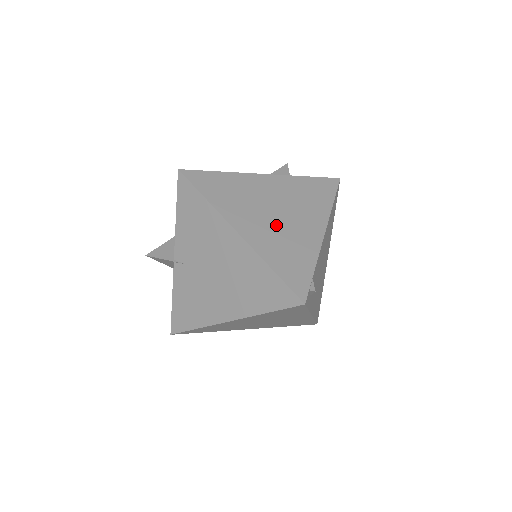
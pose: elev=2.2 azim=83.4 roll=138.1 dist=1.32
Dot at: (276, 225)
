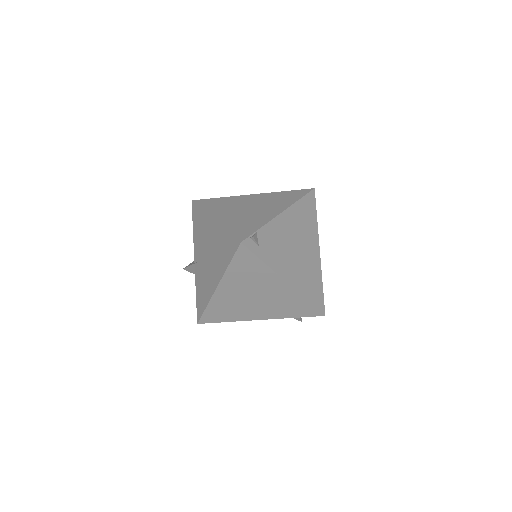
Dot at: (244, 213)
